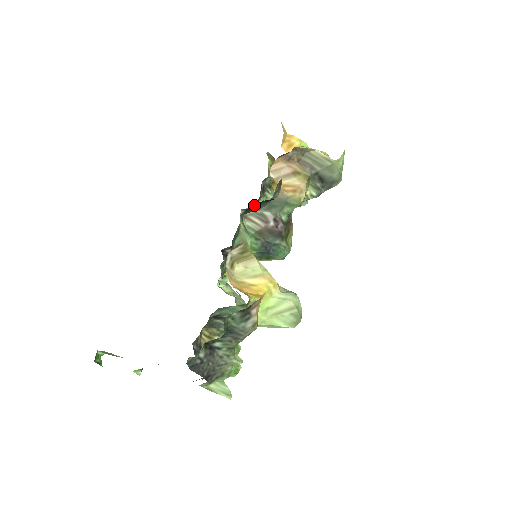
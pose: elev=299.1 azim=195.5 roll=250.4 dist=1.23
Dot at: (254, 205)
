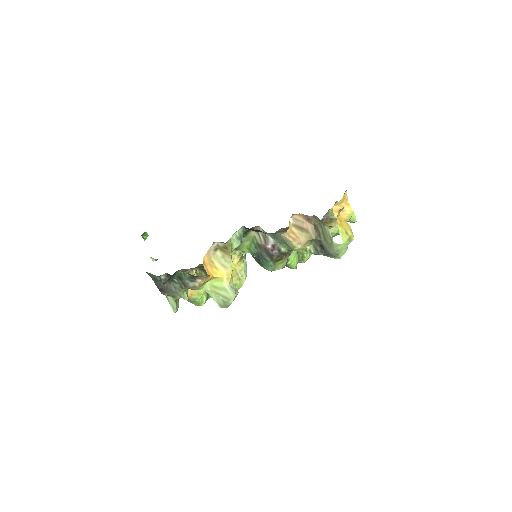
Dot at: (253, 229)
